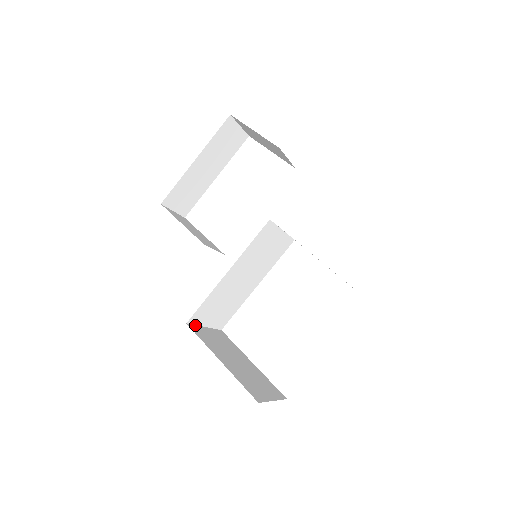
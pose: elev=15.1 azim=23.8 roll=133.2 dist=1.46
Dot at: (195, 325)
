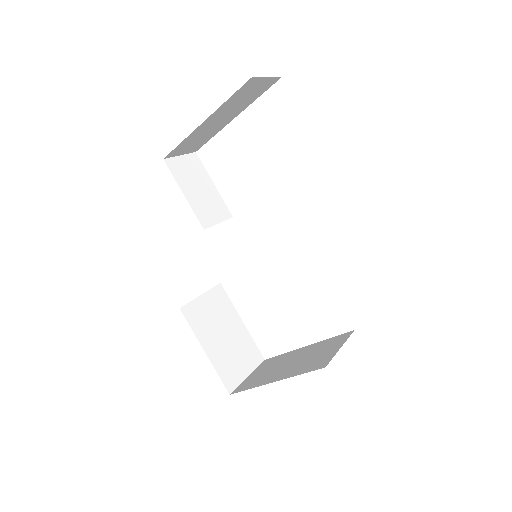
Dot at: (190, 302)
